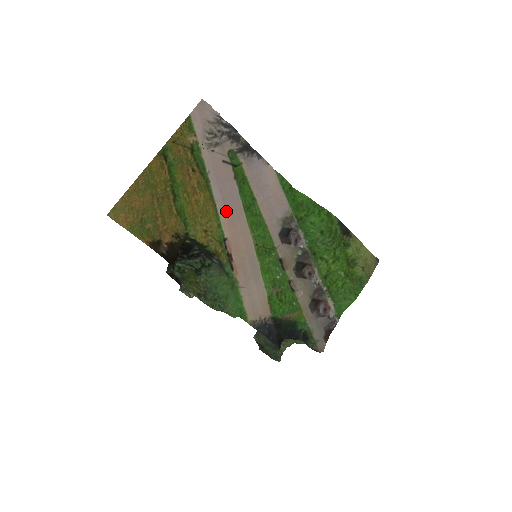
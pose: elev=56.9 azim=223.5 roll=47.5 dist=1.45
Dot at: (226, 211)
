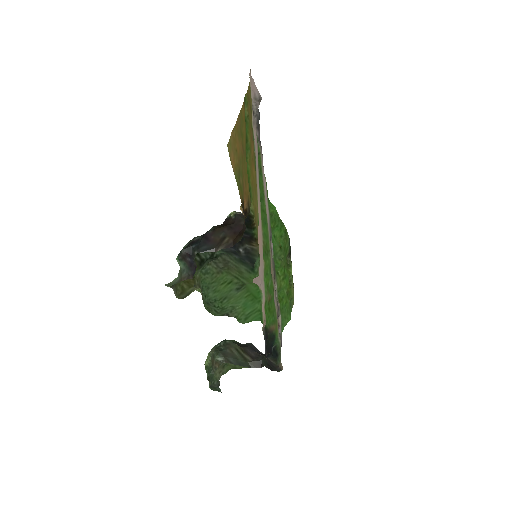
Dot at: (258, 196)
